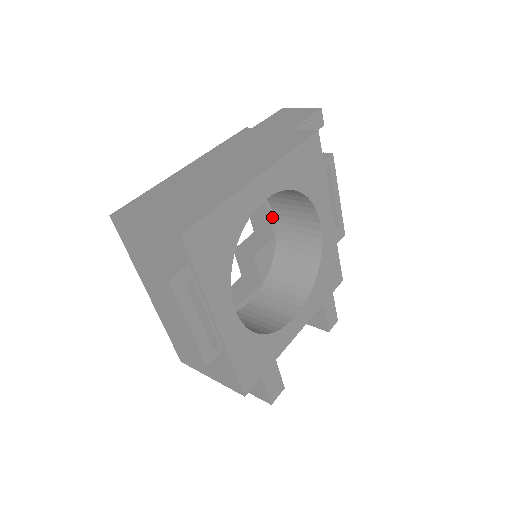
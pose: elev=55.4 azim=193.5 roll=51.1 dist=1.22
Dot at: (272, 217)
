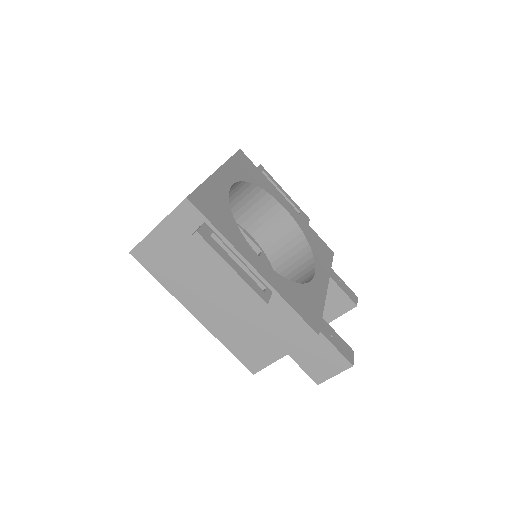
Dot at: (251, 237)
